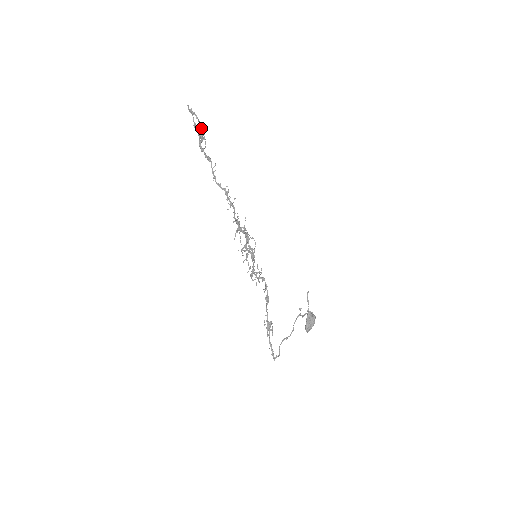
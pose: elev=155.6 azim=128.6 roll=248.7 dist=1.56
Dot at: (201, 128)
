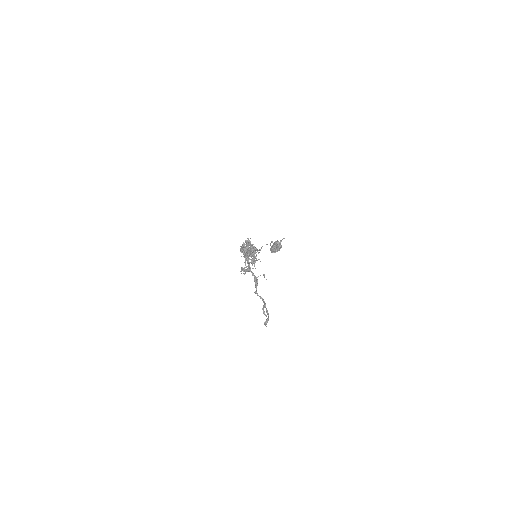
Dot at: (267, 311)
